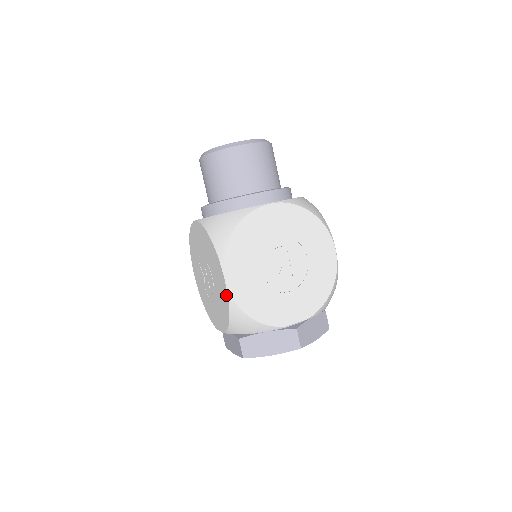
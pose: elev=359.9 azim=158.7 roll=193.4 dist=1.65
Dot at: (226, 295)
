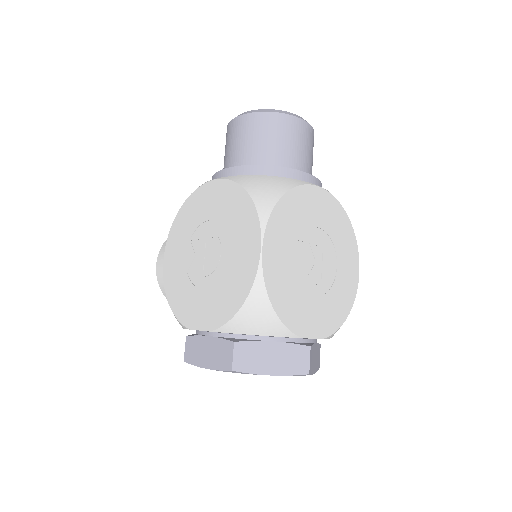
Dot at: (253, 270)
